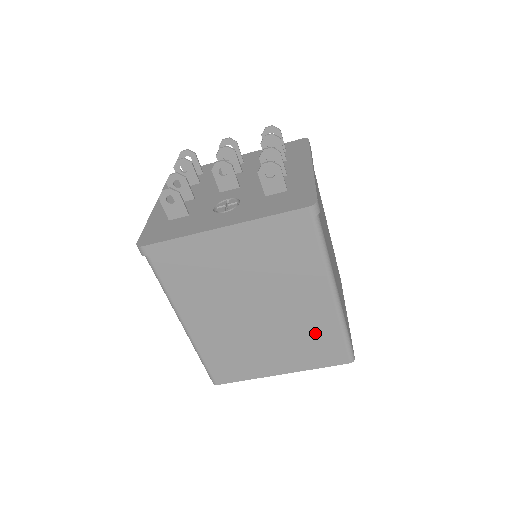
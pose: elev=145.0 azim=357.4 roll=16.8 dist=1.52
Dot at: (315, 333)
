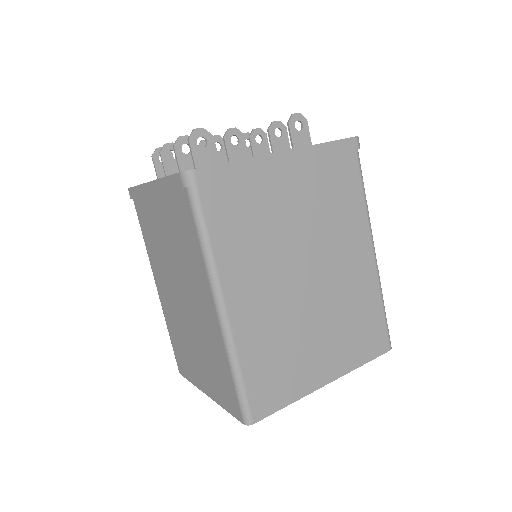
Dot at: (360, 307)
